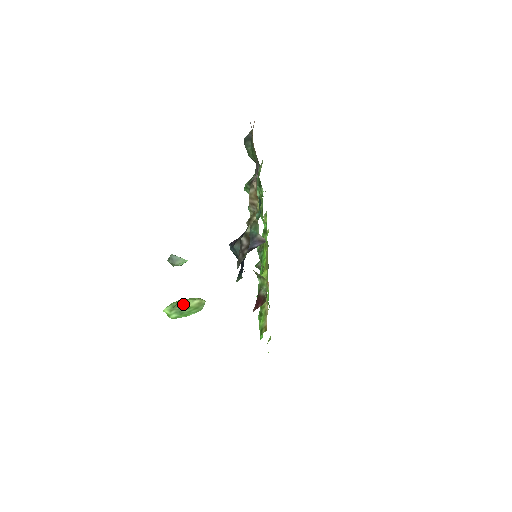
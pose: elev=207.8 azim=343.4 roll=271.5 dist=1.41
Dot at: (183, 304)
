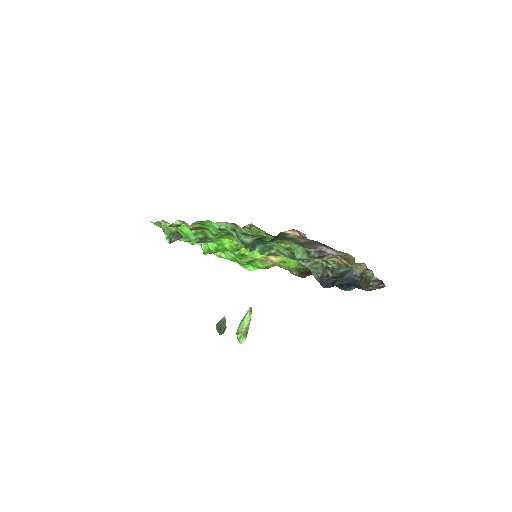
Dot at: occluded
